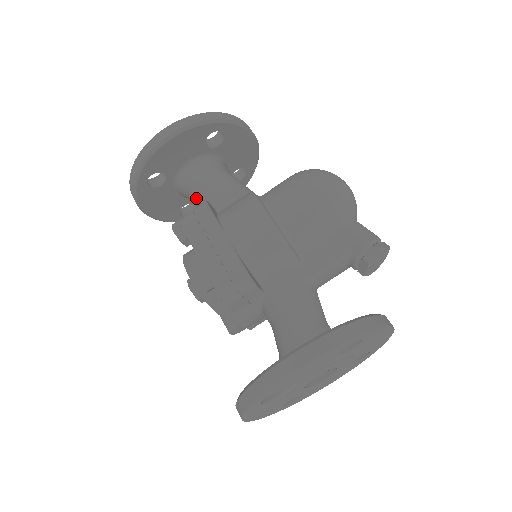
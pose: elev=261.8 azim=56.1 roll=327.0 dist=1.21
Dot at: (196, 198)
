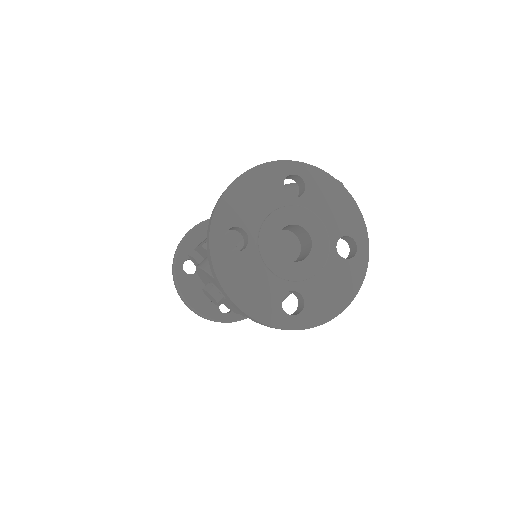
Dot at: occluded
